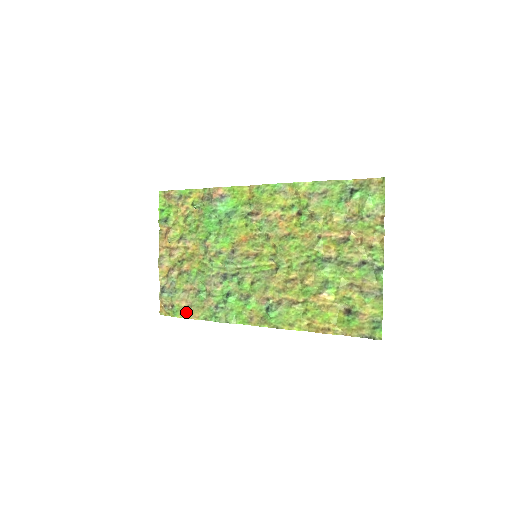
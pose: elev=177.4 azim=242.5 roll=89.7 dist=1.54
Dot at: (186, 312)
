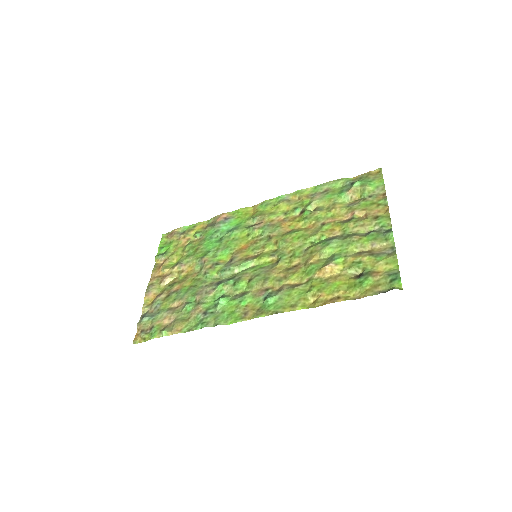
Dot at: (167, 328)
